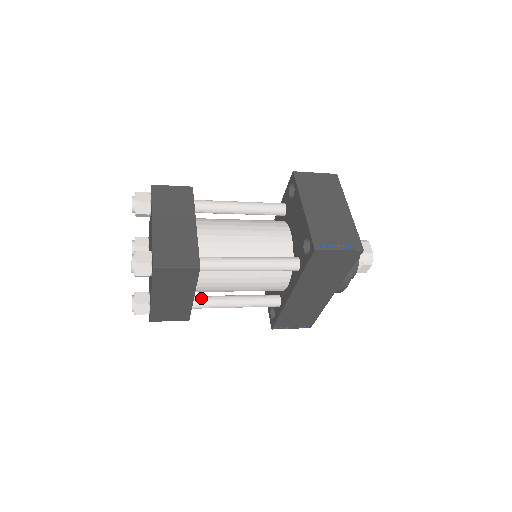
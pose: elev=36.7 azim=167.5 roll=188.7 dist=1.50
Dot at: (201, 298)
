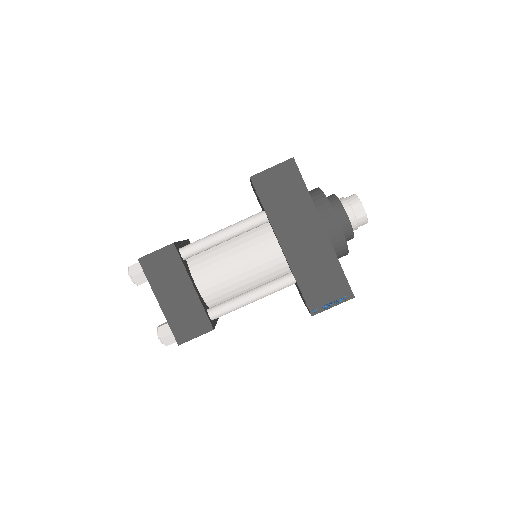
Dot at: (217, 305)
